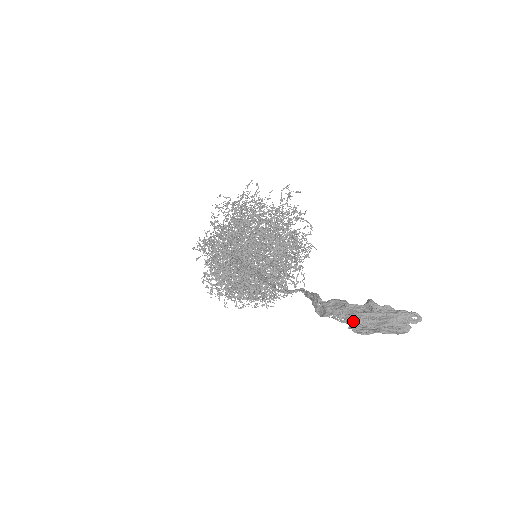
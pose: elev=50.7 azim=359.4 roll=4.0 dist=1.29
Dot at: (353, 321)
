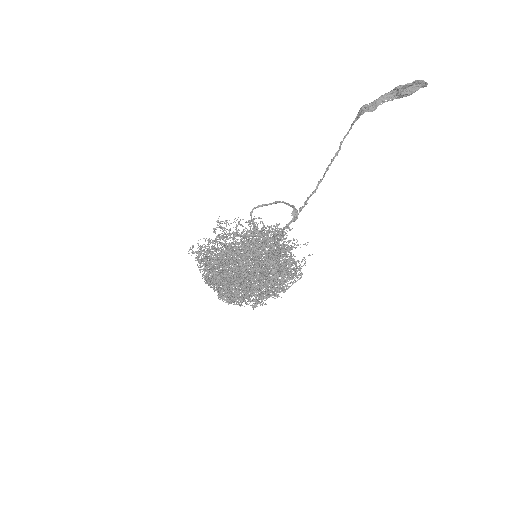
Dot at: (398, 86)
